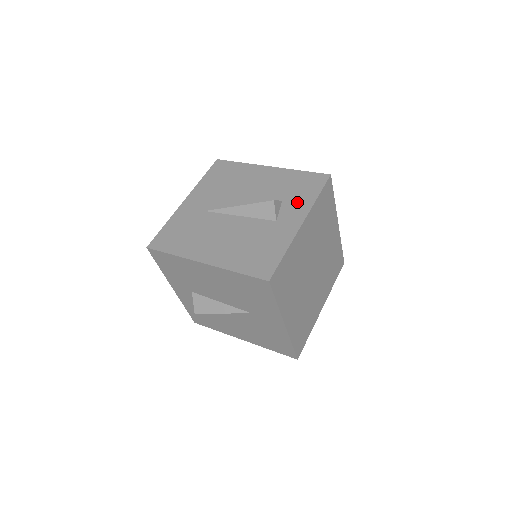
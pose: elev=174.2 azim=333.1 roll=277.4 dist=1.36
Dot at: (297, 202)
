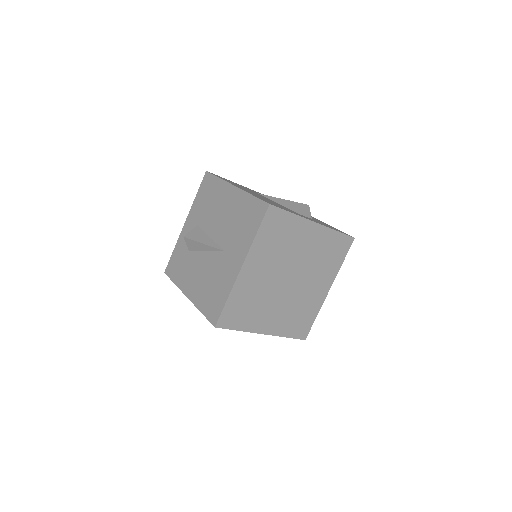
Dot at: (321, 223)
